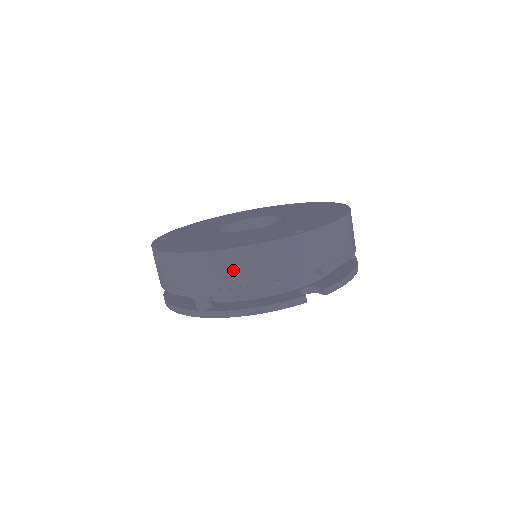
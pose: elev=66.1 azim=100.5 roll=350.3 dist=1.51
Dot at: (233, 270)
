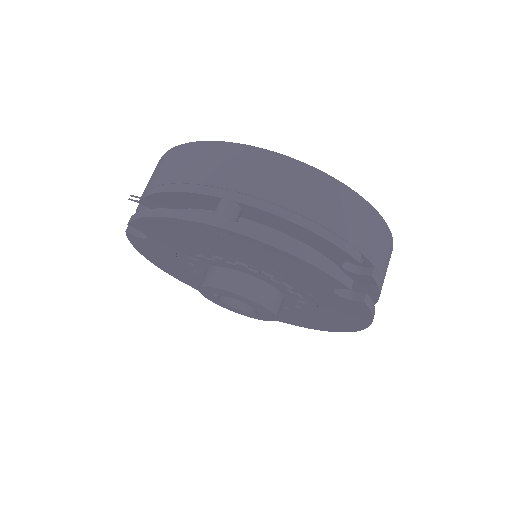
Dot at: (302, 190)
